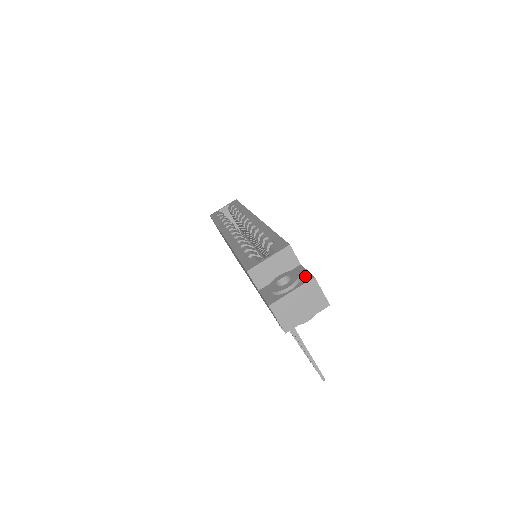
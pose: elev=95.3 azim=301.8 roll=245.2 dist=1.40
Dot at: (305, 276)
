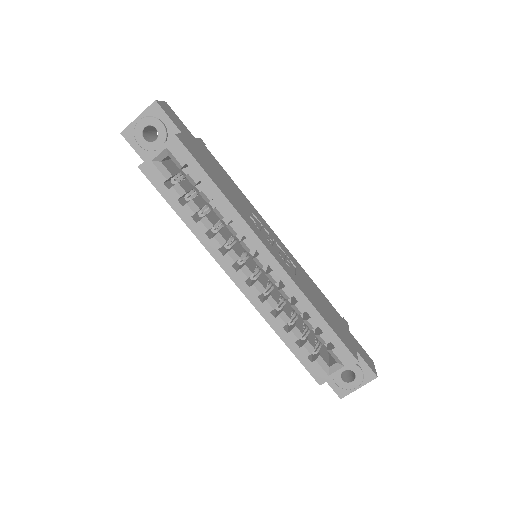
Dot at: (367, 373)
